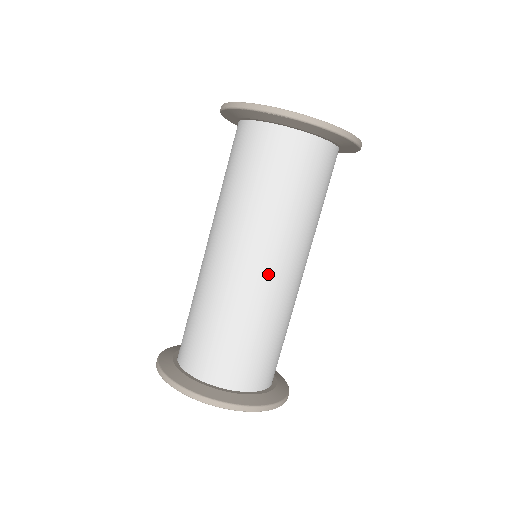
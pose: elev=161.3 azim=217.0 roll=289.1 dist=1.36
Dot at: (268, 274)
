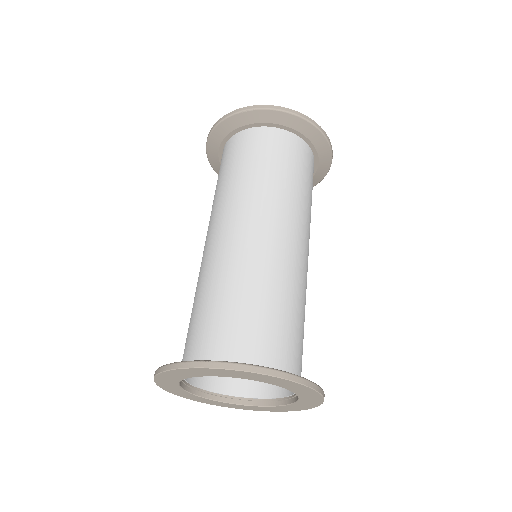
Dot at: (264, 236)
